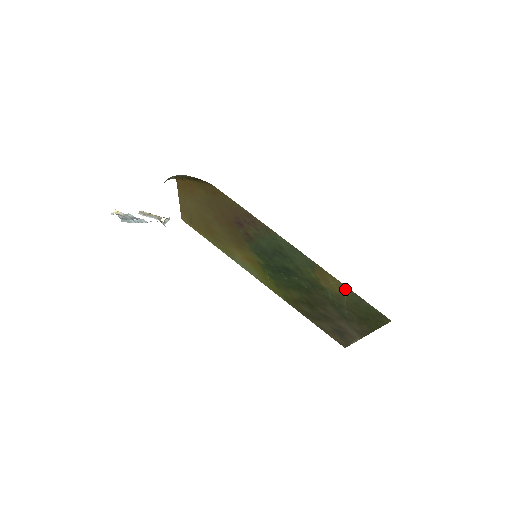
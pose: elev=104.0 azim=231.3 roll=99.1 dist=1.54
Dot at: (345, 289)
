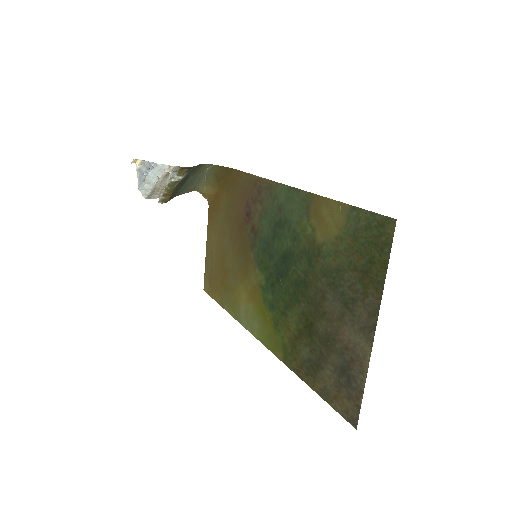
Dot at: (340, 212)
